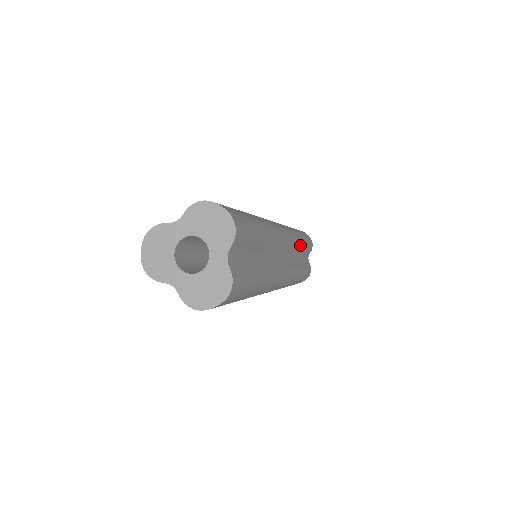
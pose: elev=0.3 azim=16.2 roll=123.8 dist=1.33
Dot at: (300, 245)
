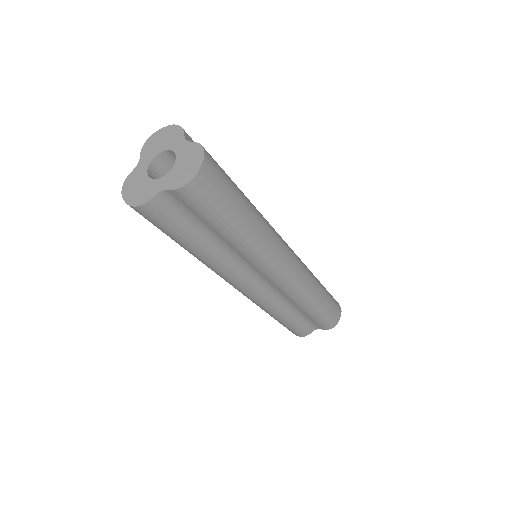
Dot at: occluded
